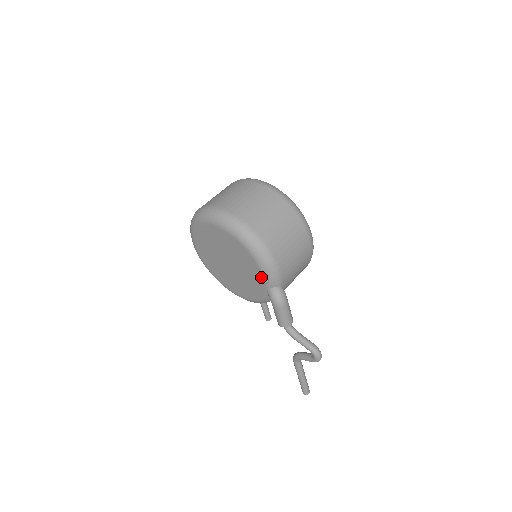
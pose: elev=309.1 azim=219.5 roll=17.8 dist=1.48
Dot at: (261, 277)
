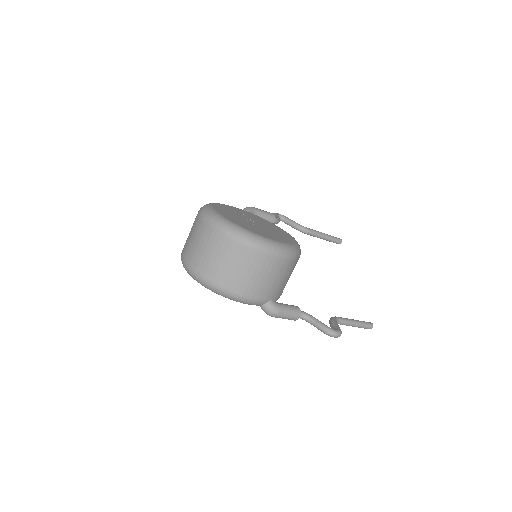
Dot at: occluded
